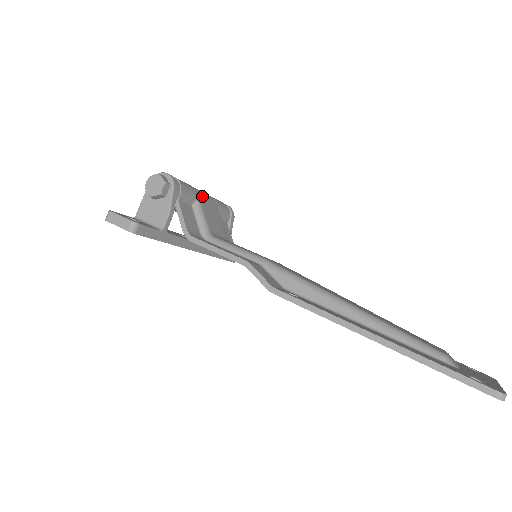
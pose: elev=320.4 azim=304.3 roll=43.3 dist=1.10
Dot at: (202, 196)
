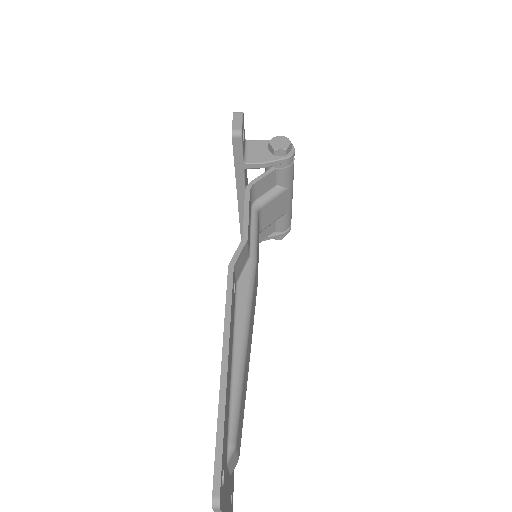
Dot at: (289, 193)
